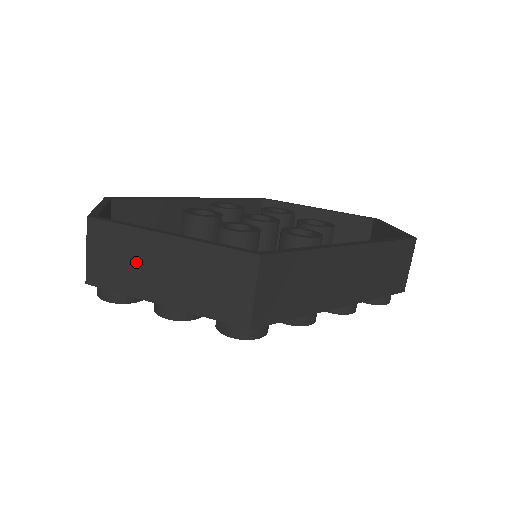
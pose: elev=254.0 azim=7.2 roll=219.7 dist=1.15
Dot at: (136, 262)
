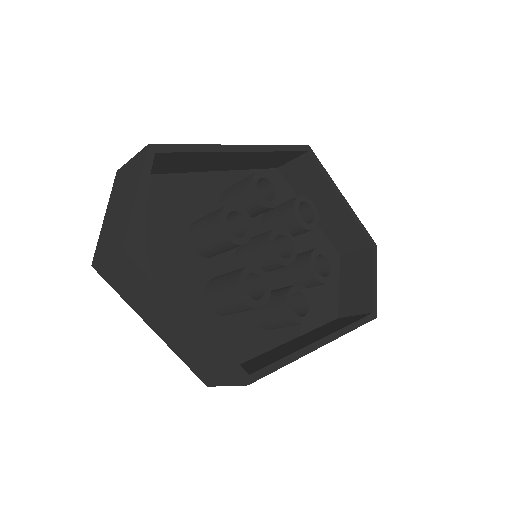
Dot at: (149, 303)
